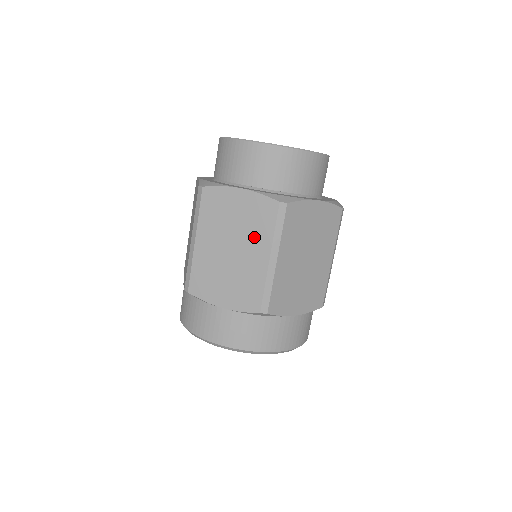
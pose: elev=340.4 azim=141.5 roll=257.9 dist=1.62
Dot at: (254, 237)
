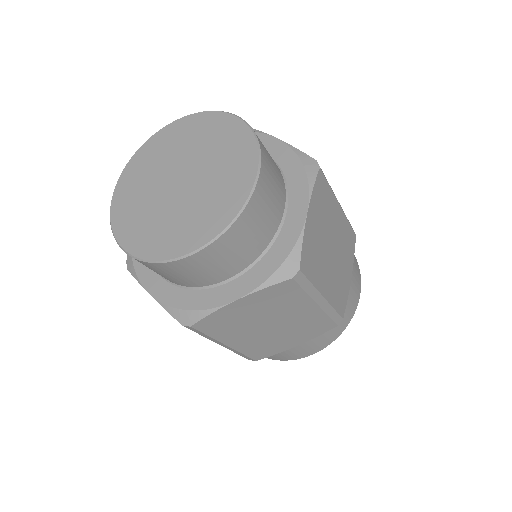
Dot at: occluded
